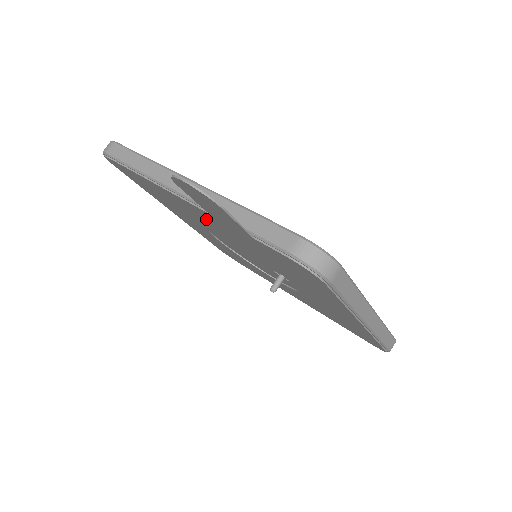
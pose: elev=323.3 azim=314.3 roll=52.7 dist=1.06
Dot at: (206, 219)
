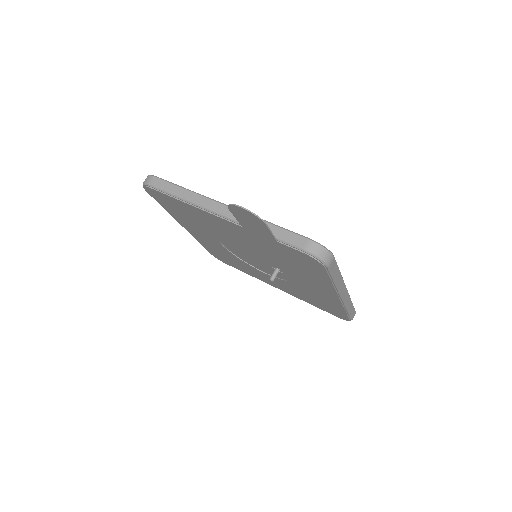
Dot at: (231, 230)
